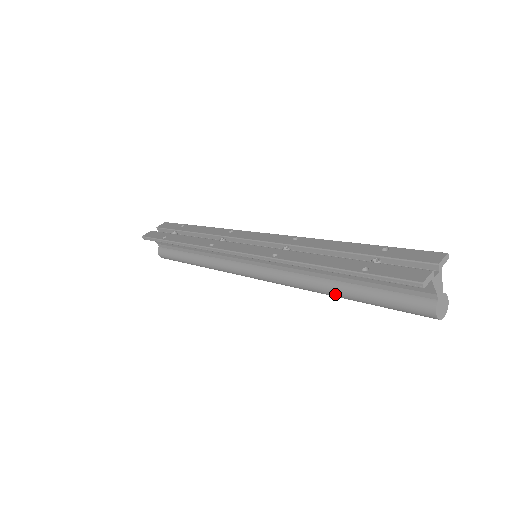
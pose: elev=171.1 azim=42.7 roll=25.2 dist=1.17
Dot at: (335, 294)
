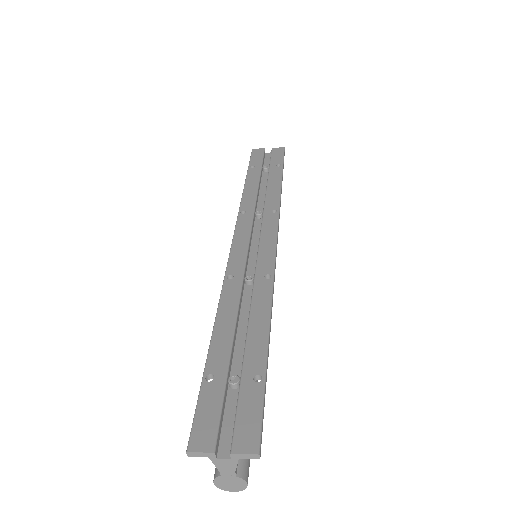
Dot at: occluded
